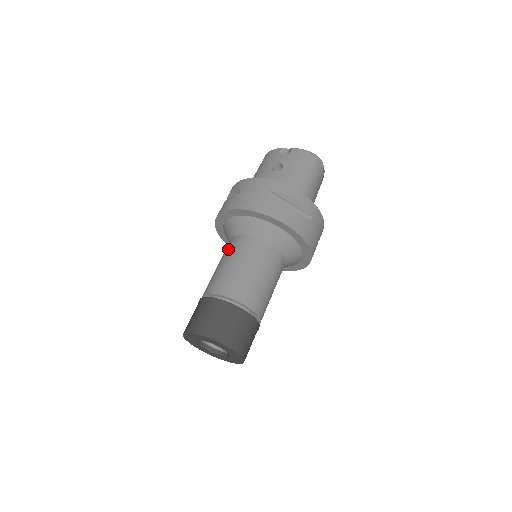
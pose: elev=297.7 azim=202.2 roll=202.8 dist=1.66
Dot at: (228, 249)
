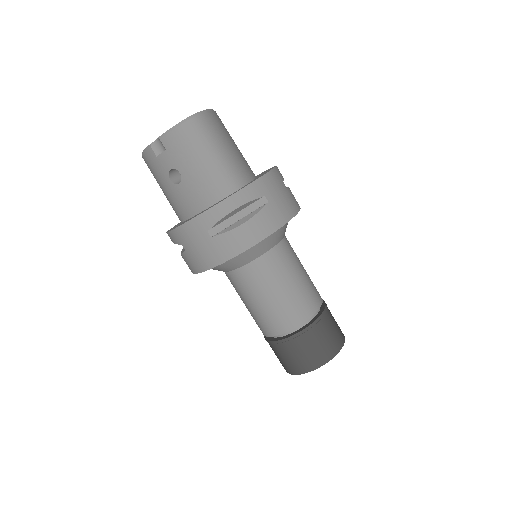
Dot at: (235, 288)
